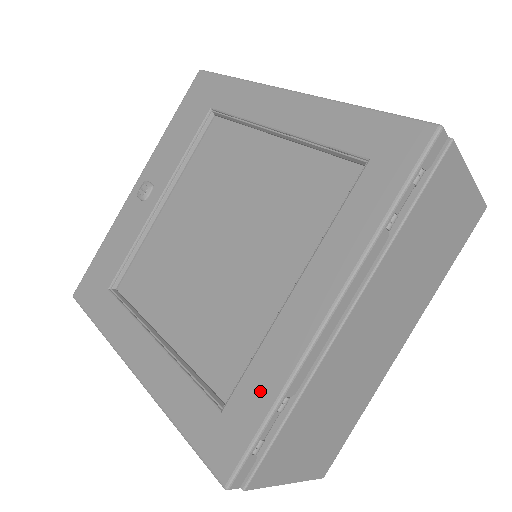
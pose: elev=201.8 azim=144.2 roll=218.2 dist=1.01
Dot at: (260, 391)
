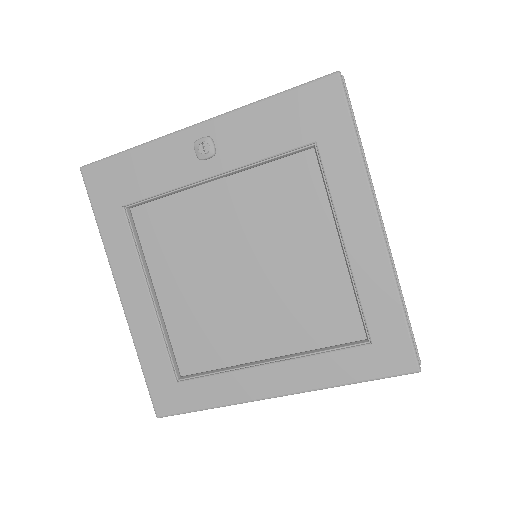
Dot at: (208, 395)
